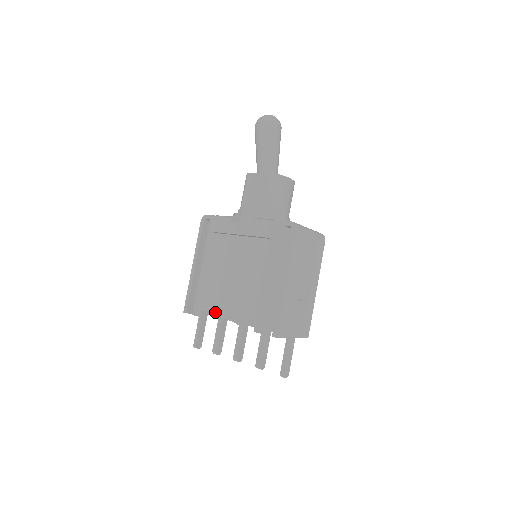
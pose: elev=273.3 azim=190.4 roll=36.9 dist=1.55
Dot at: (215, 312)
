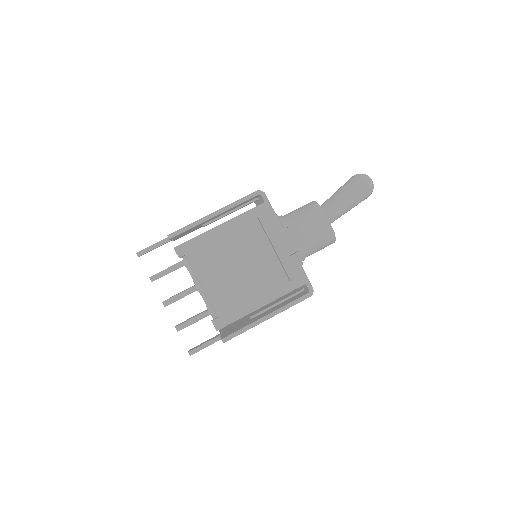
Dot at: (196, 271)
